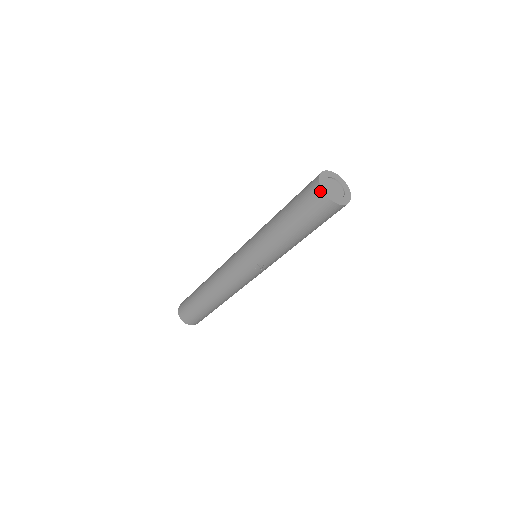
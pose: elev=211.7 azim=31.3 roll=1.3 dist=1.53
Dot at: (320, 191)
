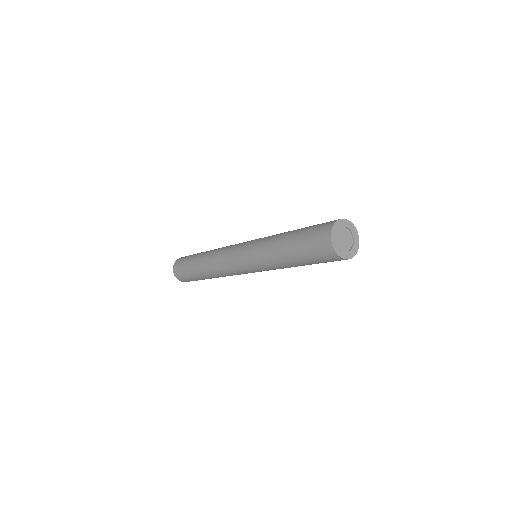
Dot at: occluded
